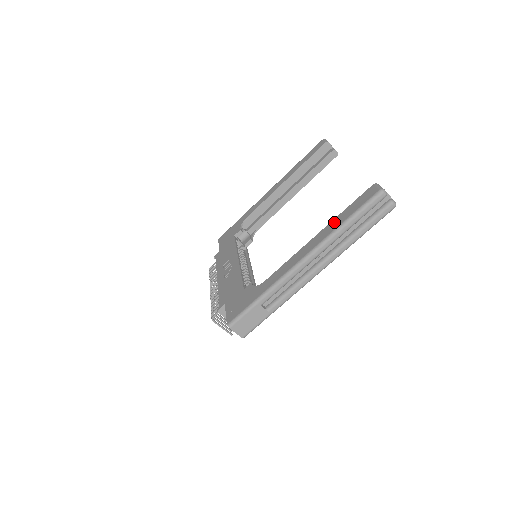
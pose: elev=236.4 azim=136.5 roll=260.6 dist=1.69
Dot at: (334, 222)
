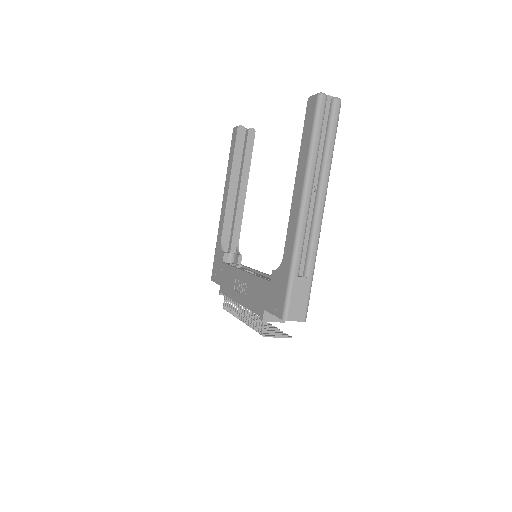
Dot at: (301, 154)
